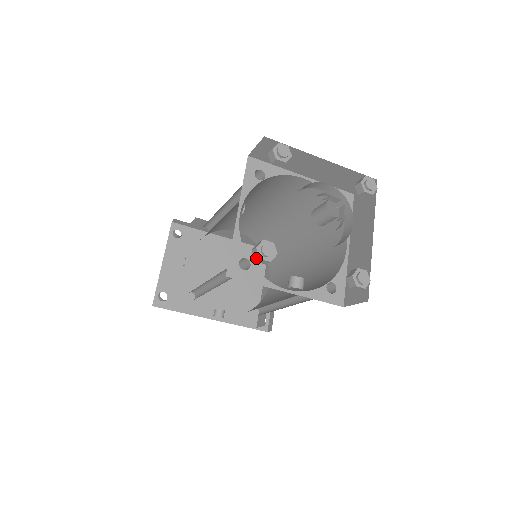
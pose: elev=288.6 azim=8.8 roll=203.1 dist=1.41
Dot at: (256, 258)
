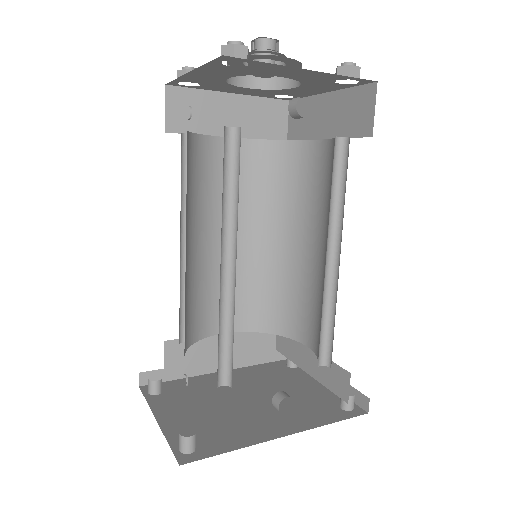
Dot at: (230, 54)
